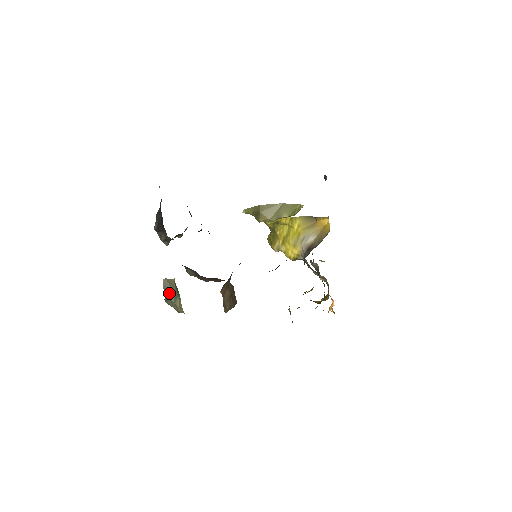
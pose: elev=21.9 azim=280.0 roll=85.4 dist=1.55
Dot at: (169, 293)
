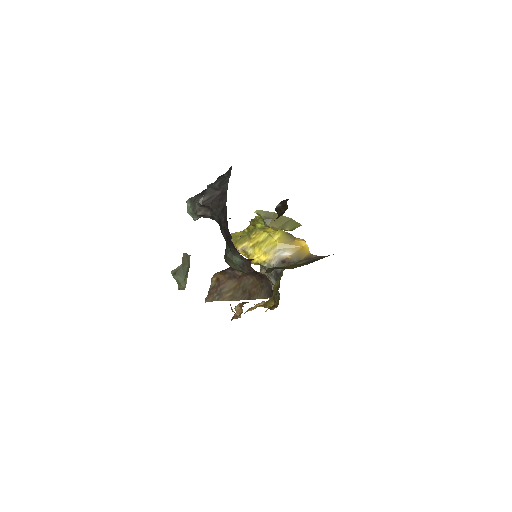
Dot at: (184, 268)
